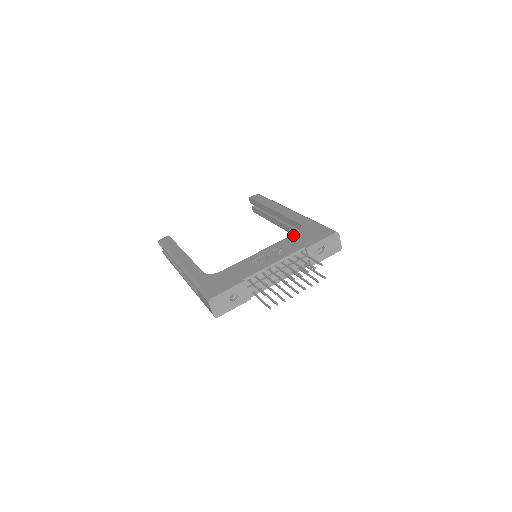
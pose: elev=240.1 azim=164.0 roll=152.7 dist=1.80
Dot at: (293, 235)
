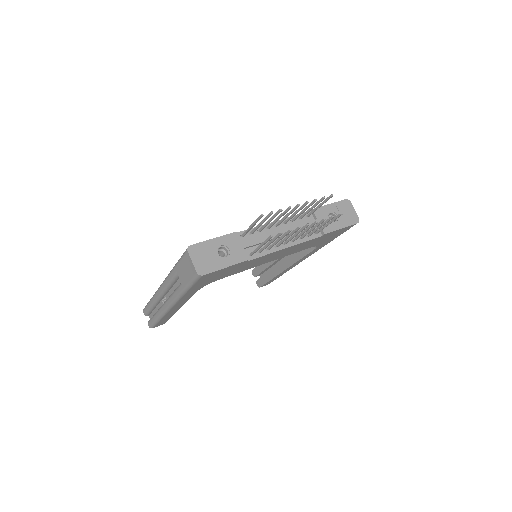
Dot at: occluded
